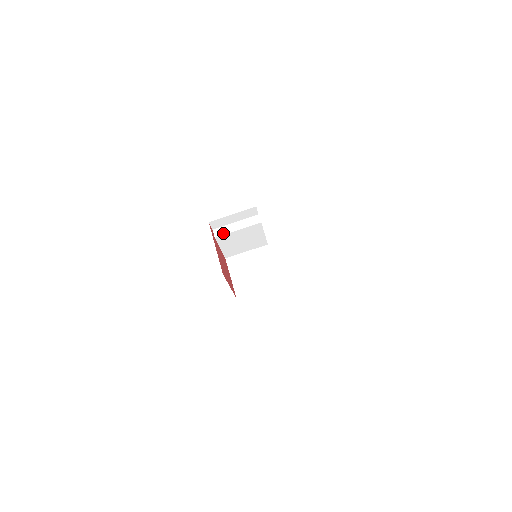
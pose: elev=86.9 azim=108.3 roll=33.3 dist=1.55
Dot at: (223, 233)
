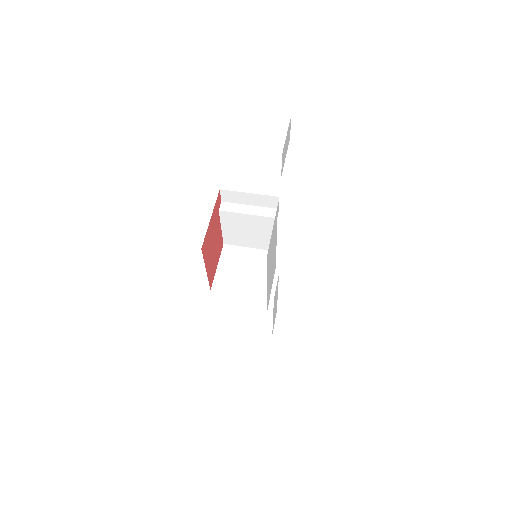
Dot at: (230, 210)
